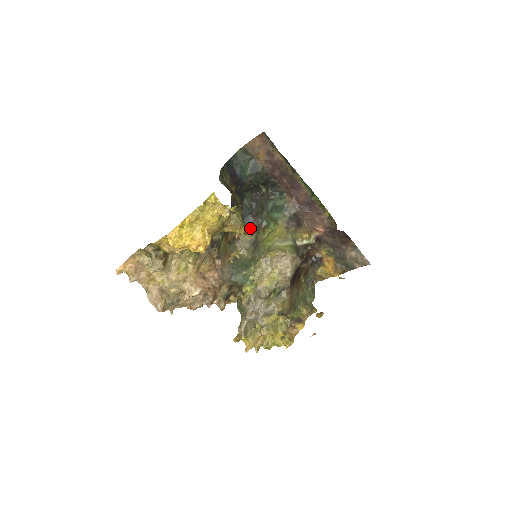
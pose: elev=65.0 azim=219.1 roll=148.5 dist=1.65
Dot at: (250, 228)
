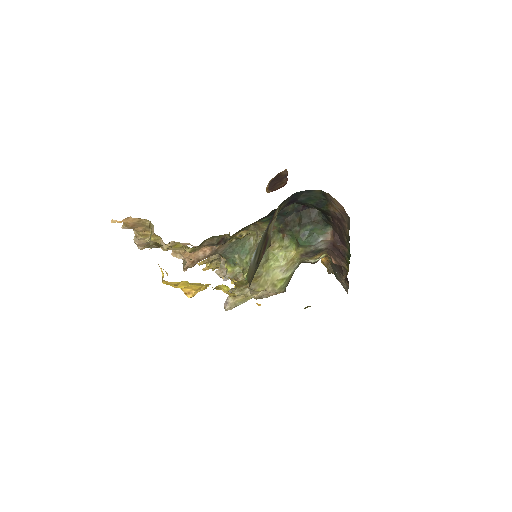
Dot at: (275, 224)
